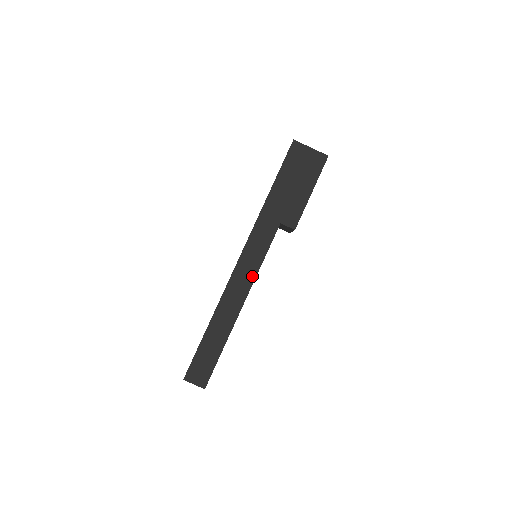
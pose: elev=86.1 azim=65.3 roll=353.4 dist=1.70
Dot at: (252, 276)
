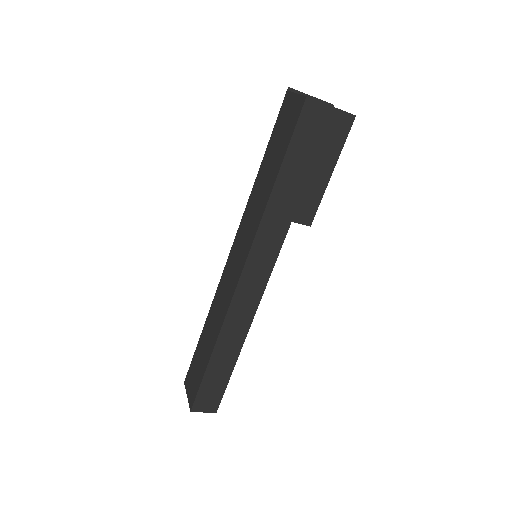
Dot at: (259, 292)
